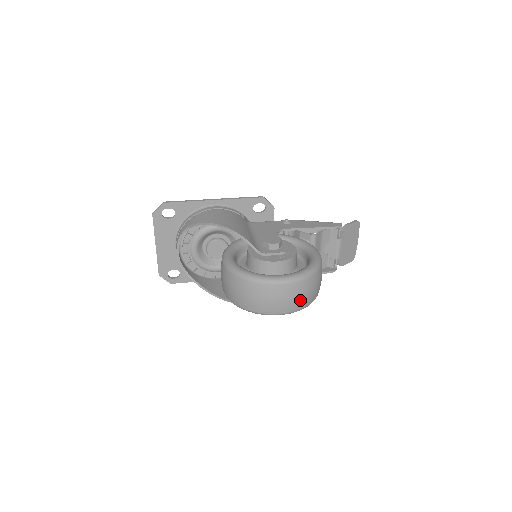
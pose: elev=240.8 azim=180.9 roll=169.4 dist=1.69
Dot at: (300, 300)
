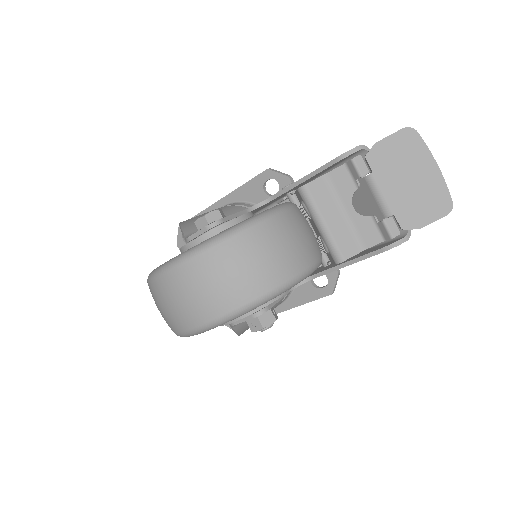
Dot at: (207, 297)
